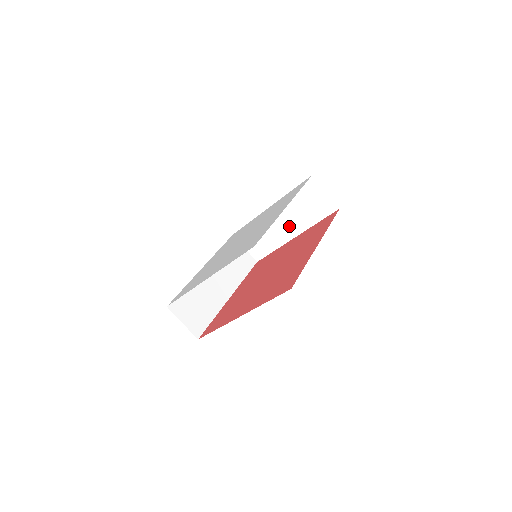
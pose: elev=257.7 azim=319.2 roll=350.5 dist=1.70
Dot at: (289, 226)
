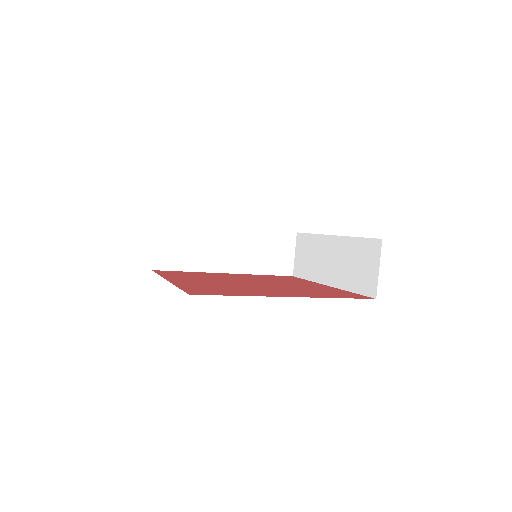
Dot at: (332, 270)
